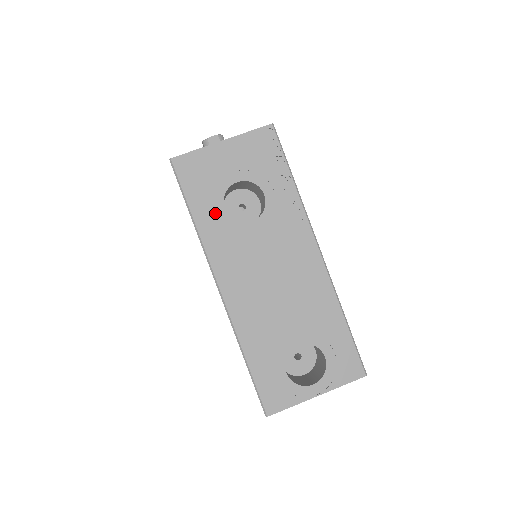
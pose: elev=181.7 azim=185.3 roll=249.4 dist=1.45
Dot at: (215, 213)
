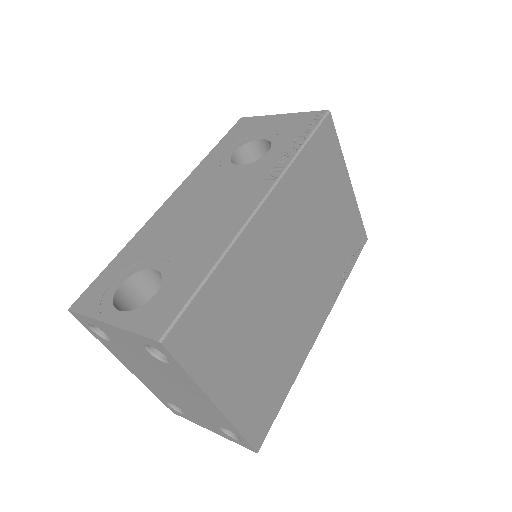
Dot at: (225, 153)
